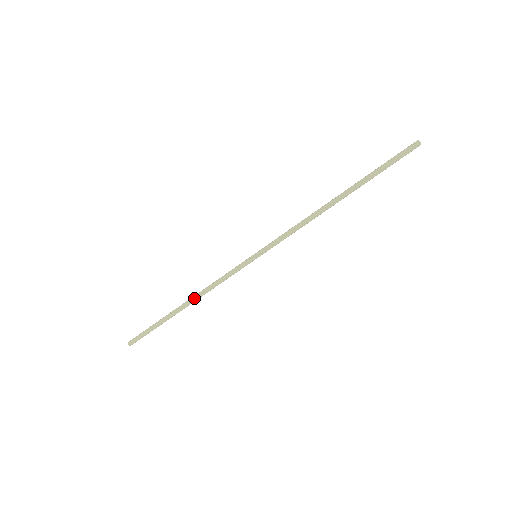
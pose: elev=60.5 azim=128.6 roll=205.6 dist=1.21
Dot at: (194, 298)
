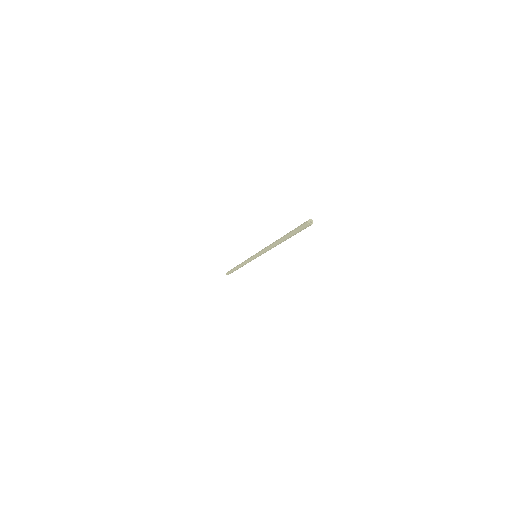
Dot at: occluded
